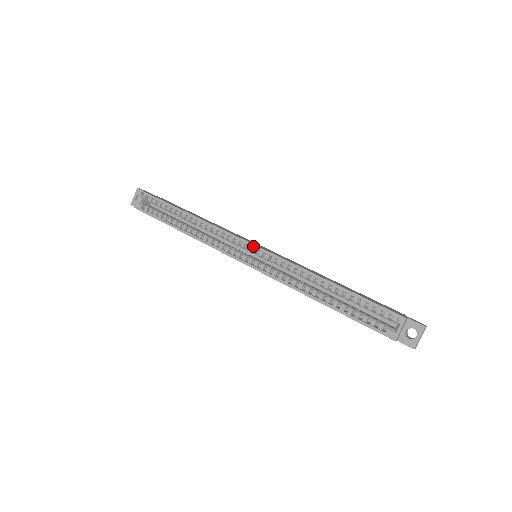
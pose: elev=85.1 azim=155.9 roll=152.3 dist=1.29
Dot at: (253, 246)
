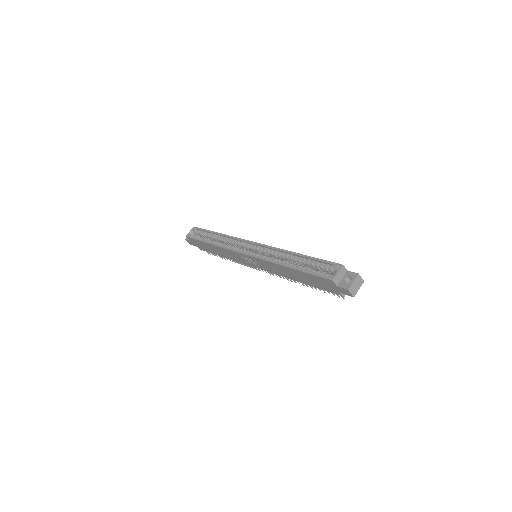
Dot at: (253, 243)
